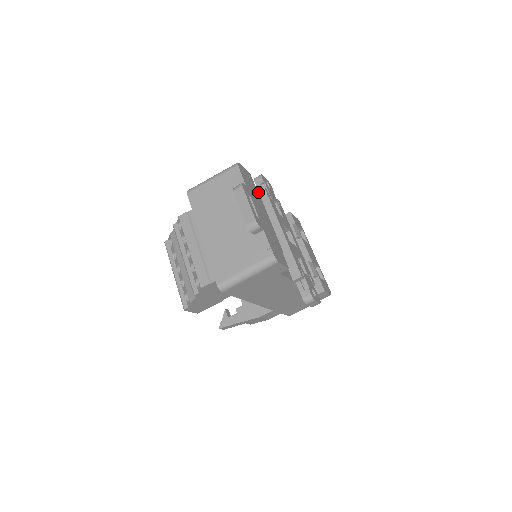
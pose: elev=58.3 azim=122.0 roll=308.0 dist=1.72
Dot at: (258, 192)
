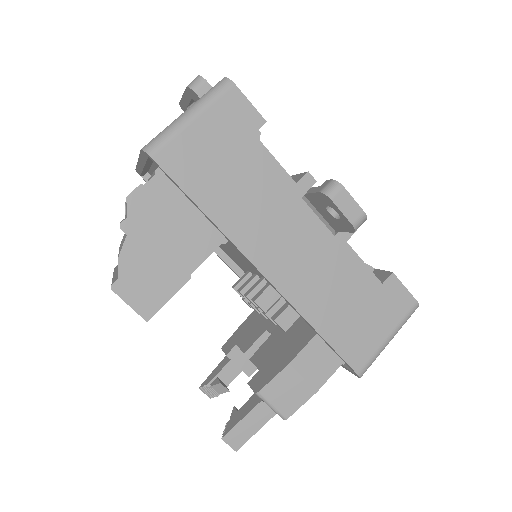
Dot at: occluded
